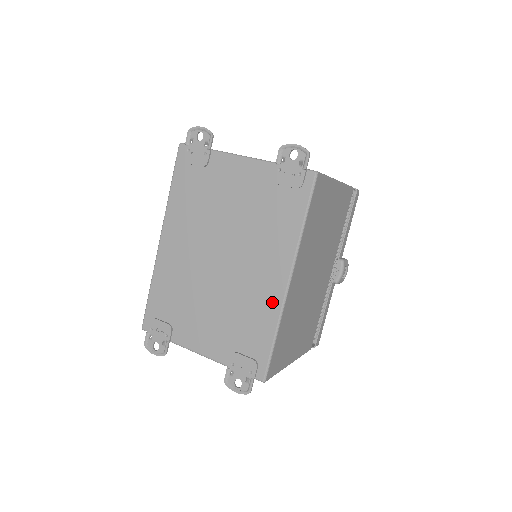
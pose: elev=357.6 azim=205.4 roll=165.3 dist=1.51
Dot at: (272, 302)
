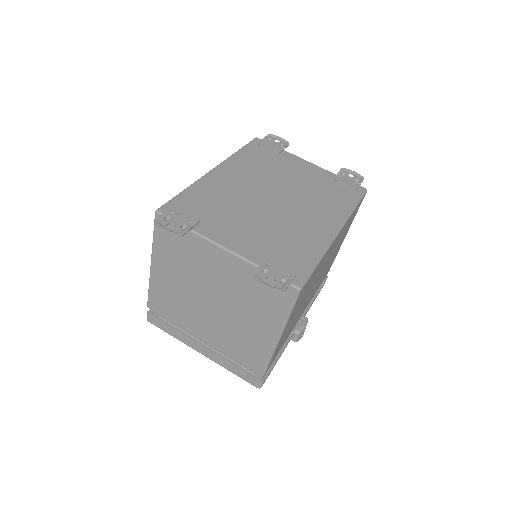
Dot at: (321, 237)
